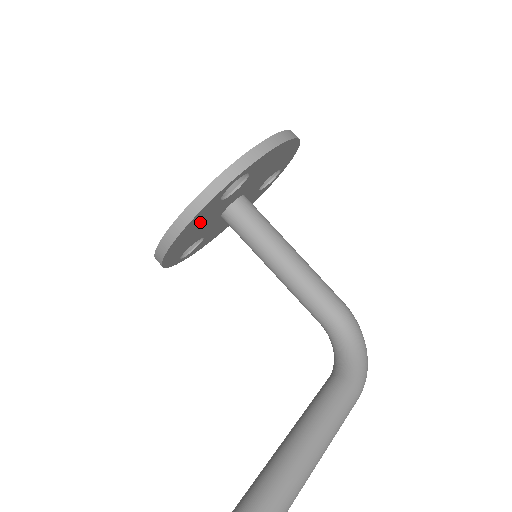
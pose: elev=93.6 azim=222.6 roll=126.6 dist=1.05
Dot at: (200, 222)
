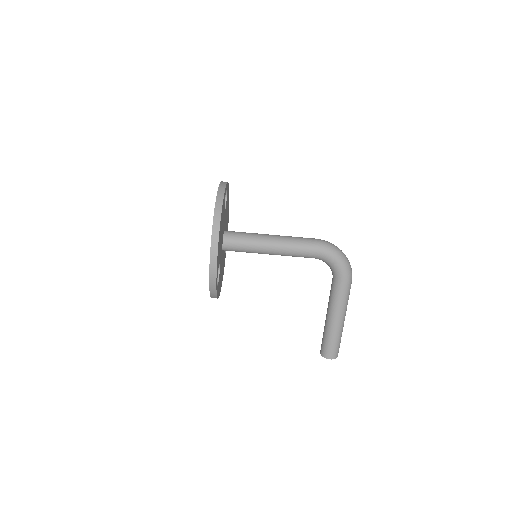
Dot at: (220, 279)
